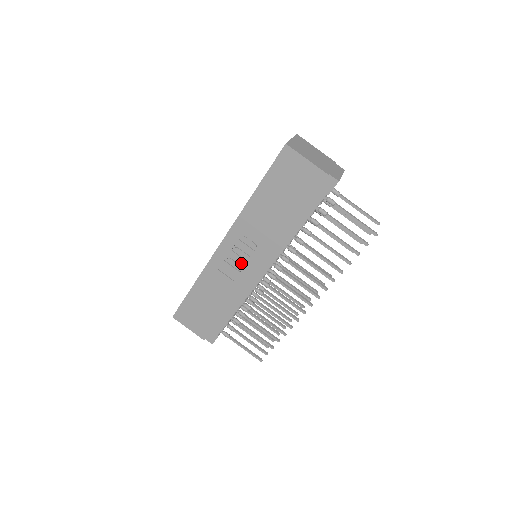
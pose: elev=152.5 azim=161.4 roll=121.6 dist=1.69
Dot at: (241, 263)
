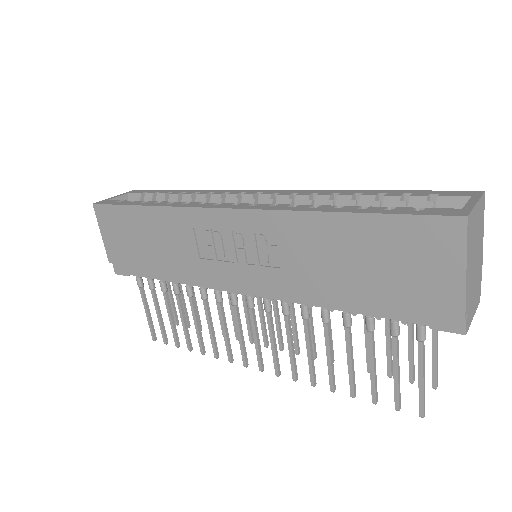
Dot at: (229, 254)
